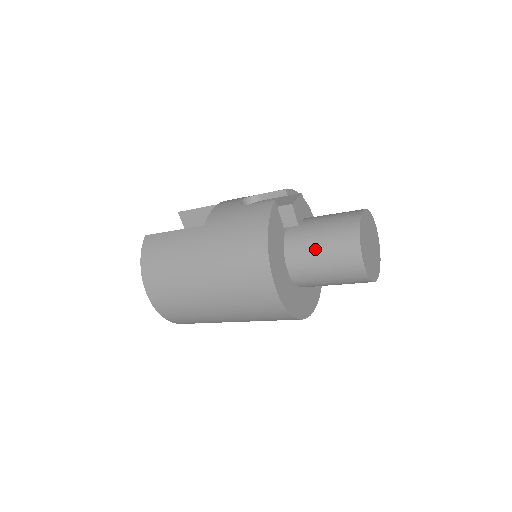
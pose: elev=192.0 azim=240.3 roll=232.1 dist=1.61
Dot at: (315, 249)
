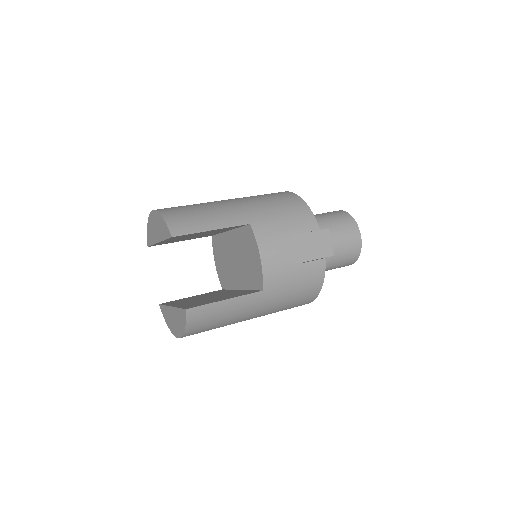
Dot at: (327, 268)
